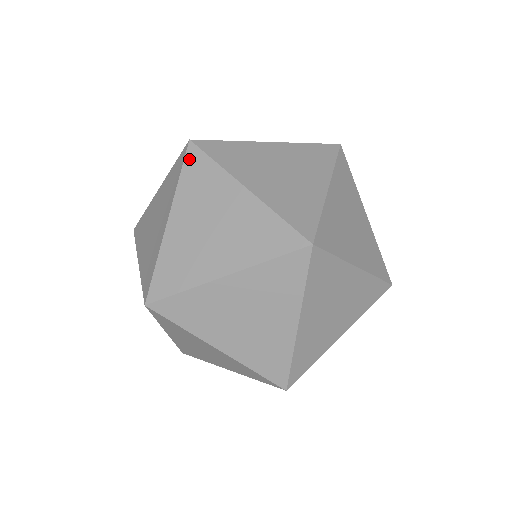
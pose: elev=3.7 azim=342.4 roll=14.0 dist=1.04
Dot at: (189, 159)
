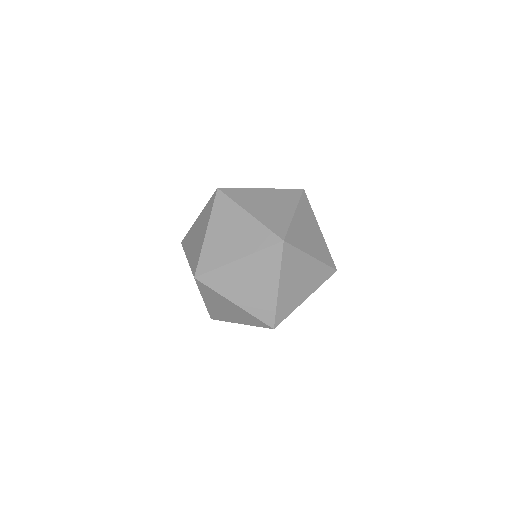
Dot at: occluded
